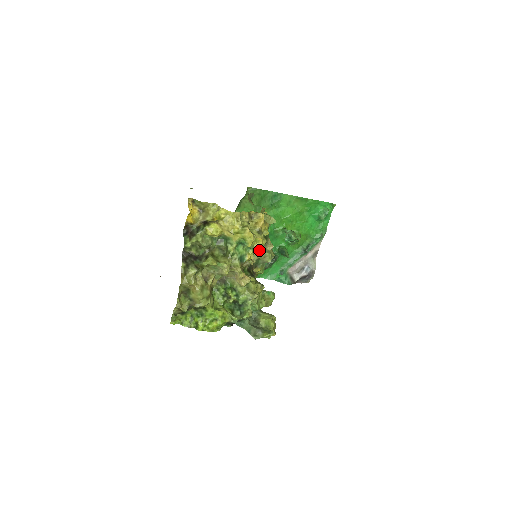
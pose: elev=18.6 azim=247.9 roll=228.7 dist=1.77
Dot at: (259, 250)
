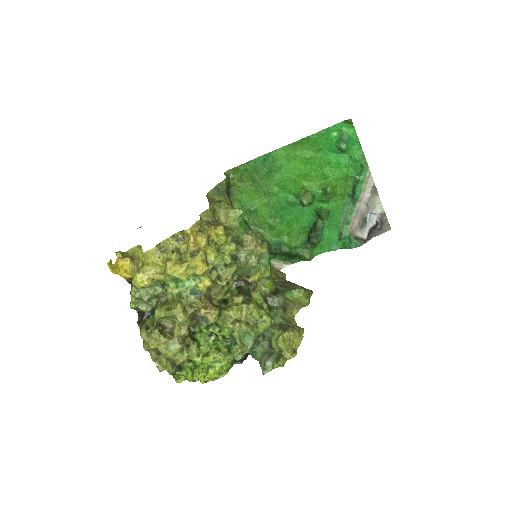
Dot at: (236, 258)
